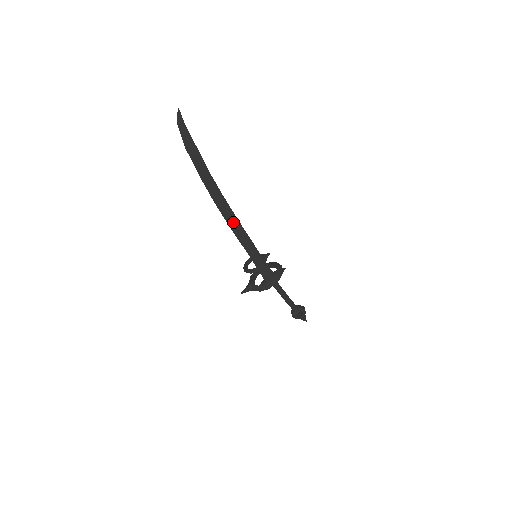
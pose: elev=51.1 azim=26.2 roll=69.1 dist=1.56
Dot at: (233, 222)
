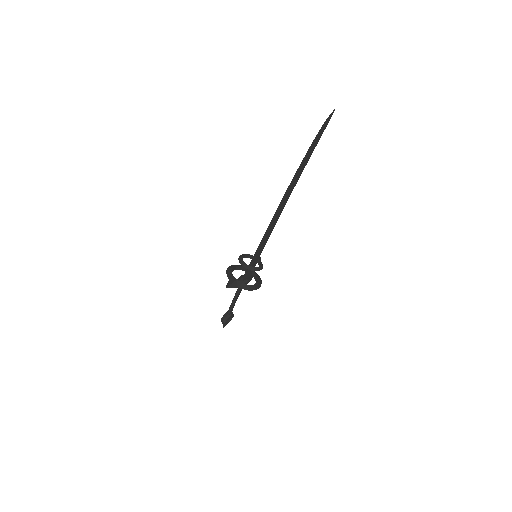
Dot at: (275, 220)
